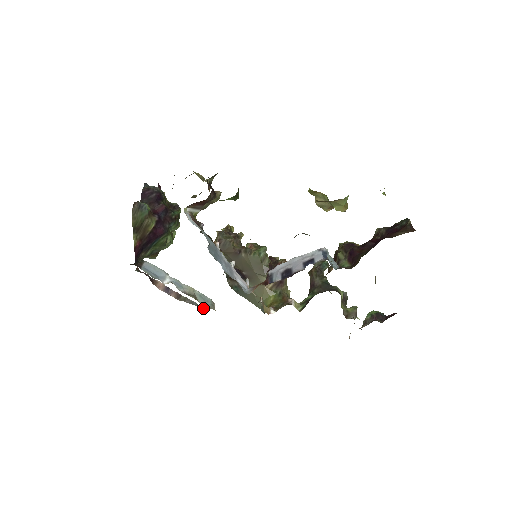
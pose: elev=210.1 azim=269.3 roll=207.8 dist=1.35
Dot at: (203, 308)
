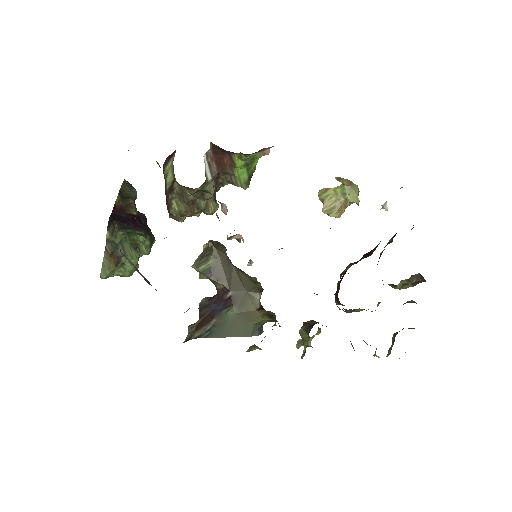
Dot at: occluded
